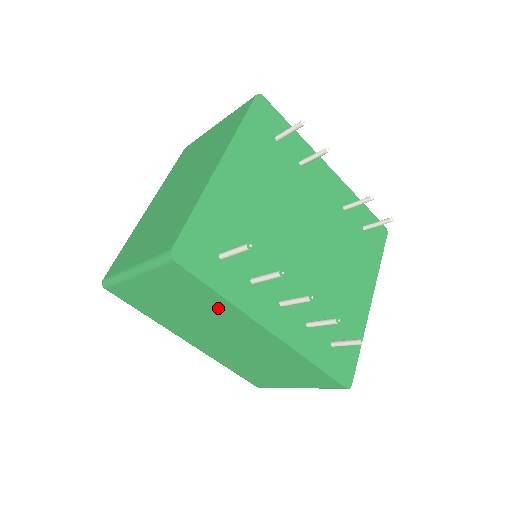
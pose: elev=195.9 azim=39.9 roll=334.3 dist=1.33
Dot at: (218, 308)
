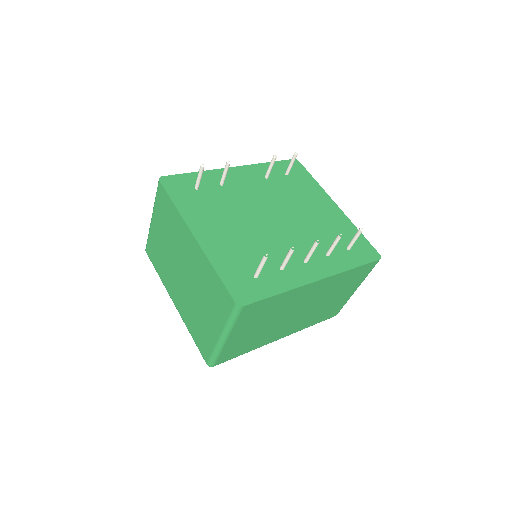
Dot at: (283, 301)
